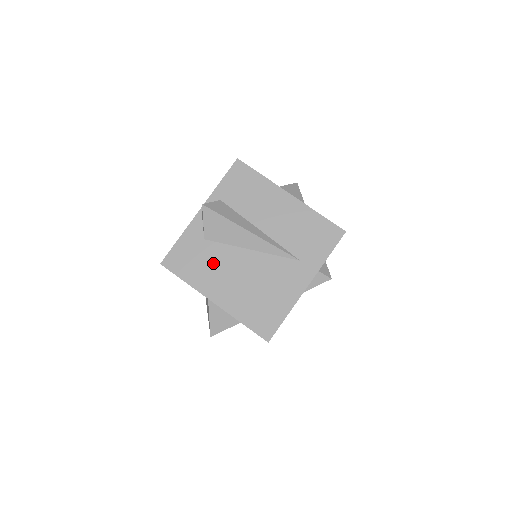
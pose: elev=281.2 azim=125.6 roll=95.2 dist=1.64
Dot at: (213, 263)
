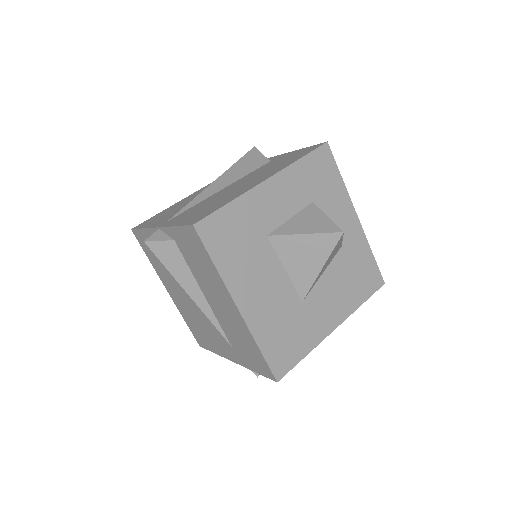
Dot at: (167, 272)
